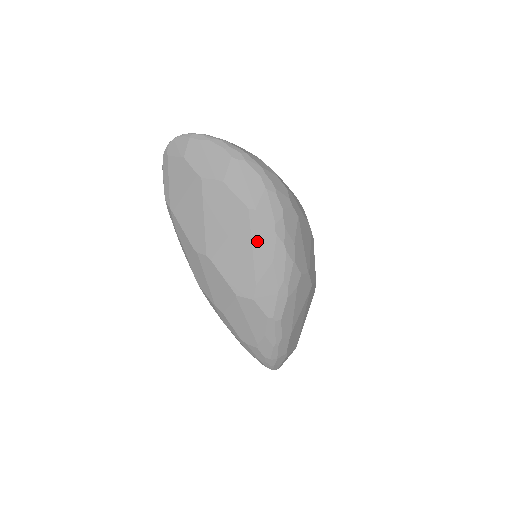
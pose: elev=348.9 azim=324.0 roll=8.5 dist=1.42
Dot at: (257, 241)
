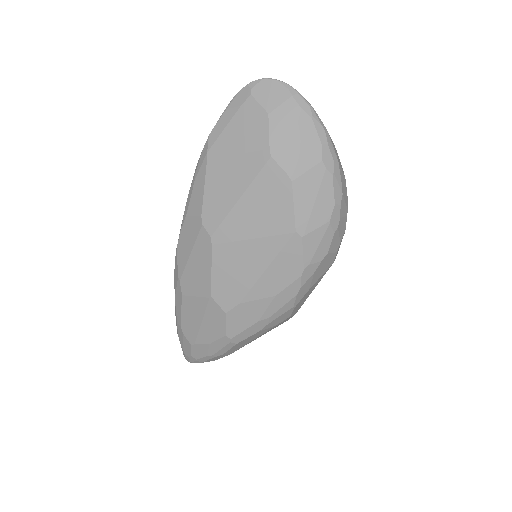
Dot at: (277, 267)
